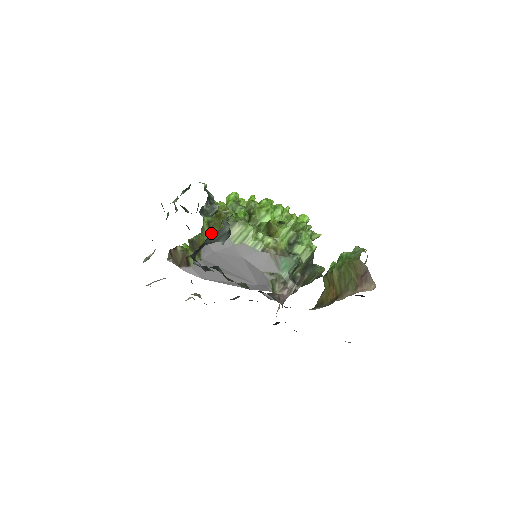
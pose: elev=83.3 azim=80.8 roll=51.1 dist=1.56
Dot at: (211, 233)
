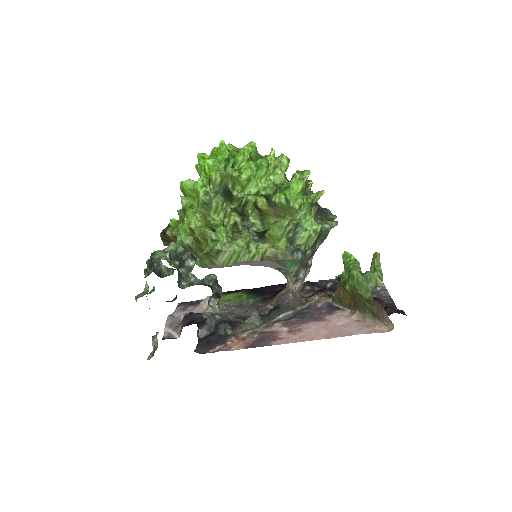
Dot at: (198, 257)
